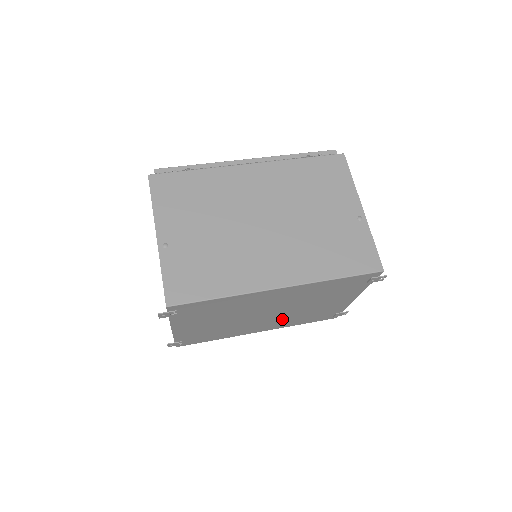
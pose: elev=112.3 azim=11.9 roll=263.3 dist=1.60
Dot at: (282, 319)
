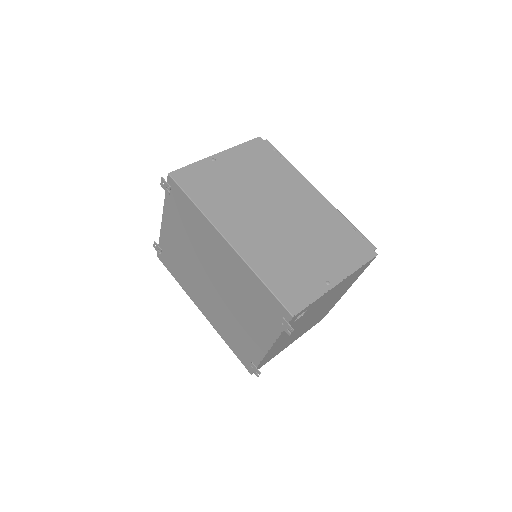
Dot at: (219, 310)
